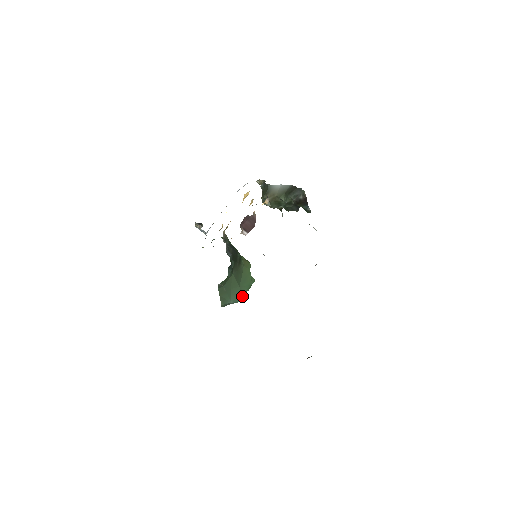
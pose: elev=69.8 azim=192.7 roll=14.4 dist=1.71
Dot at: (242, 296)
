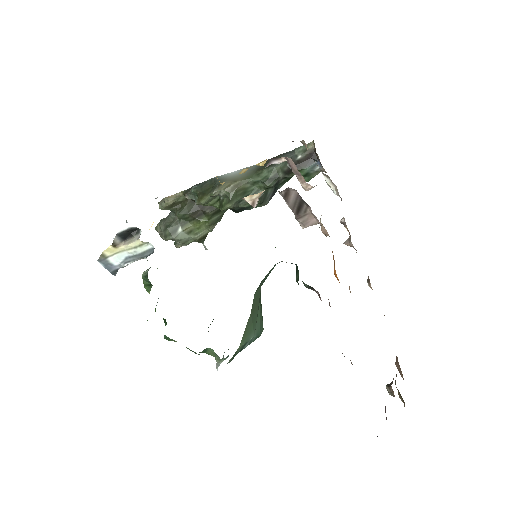
Dot at: (262, 323)
